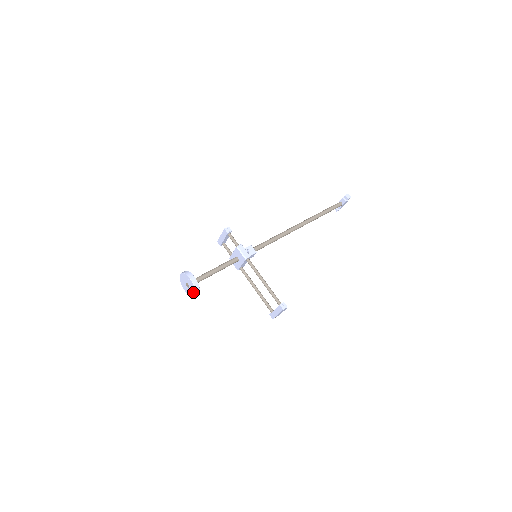
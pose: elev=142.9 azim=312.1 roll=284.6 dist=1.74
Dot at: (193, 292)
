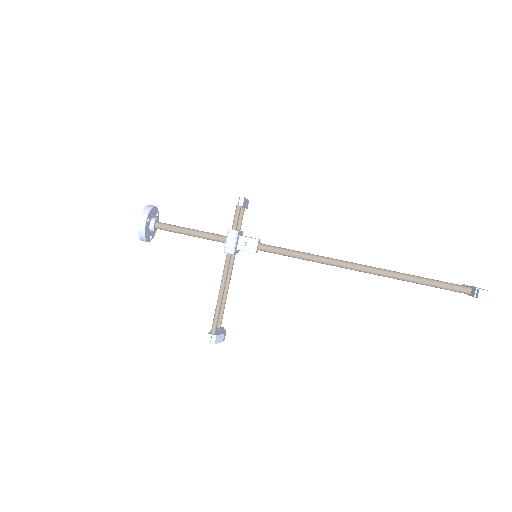
Dot at: occluded
